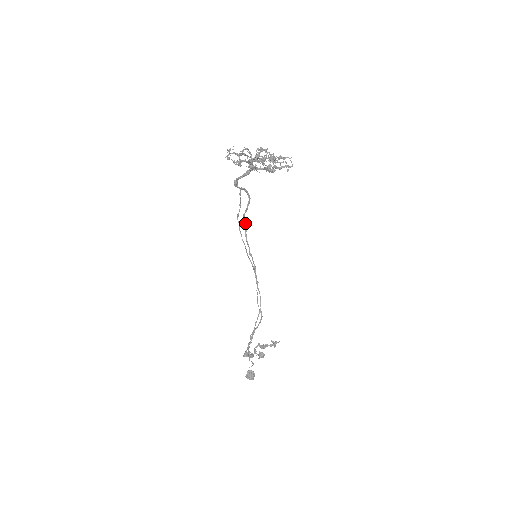
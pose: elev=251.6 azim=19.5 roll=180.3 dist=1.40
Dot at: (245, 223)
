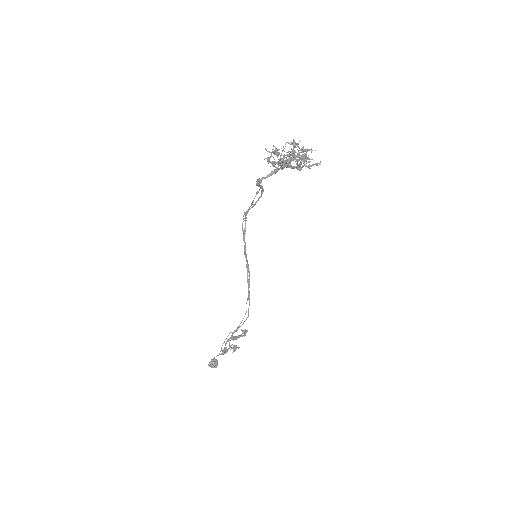
Dot at: (246, 218)
